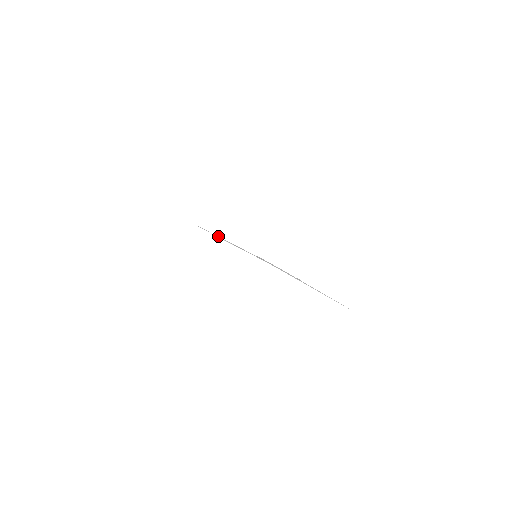
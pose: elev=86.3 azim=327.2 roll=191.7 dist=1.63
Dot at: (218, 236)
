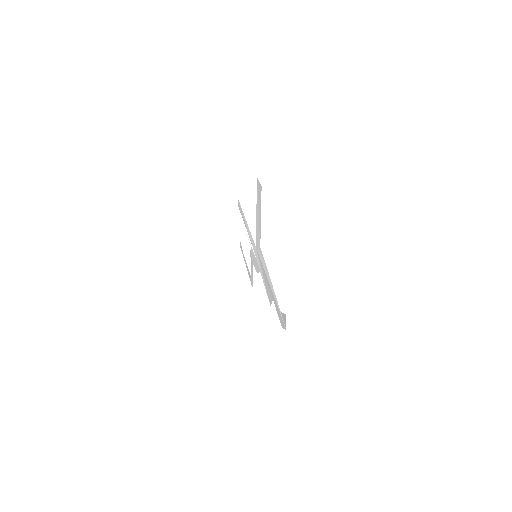
Dot at: (246, 230)
